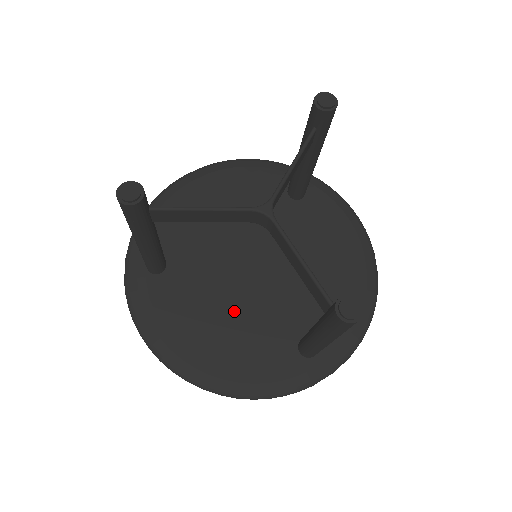
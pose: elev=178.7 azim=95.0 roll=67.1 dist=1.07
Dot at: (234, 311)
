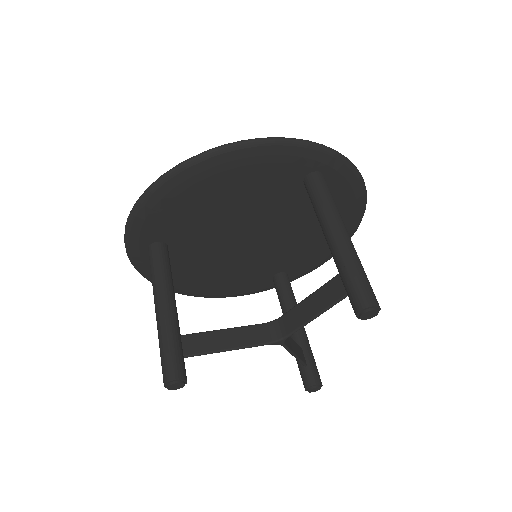
Dot at: (228, 266)
